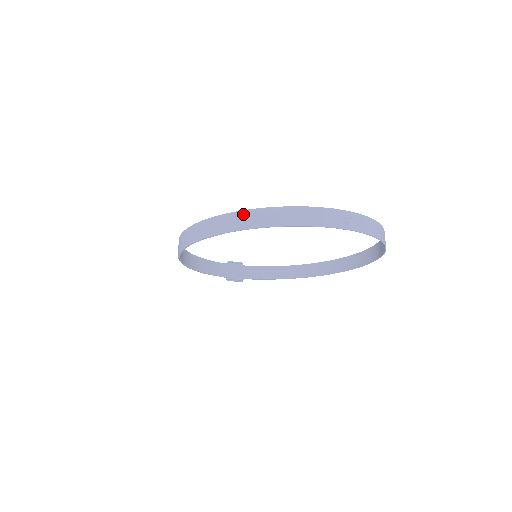
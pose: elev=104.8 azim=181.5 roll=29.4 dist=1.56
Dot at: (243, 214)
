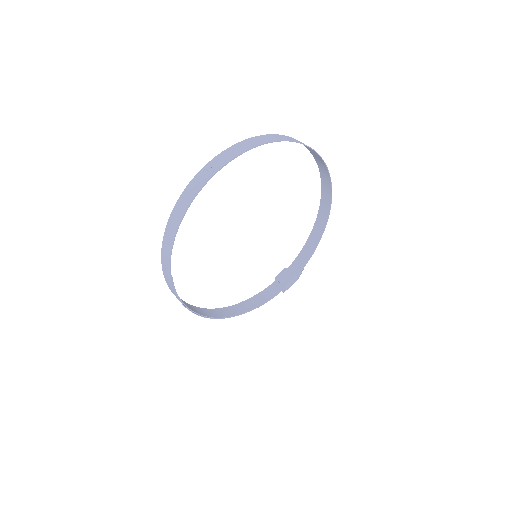
Dot at: (163, 252)
